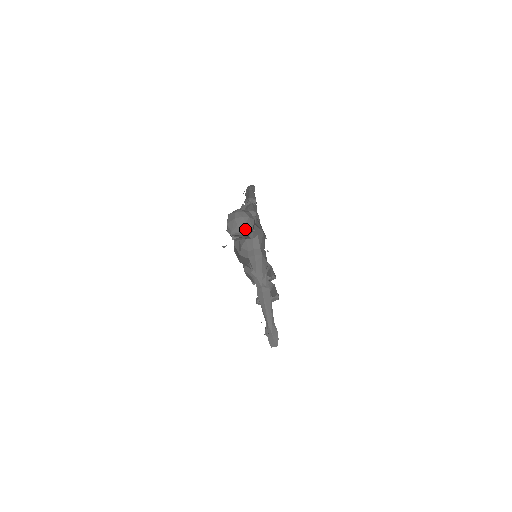
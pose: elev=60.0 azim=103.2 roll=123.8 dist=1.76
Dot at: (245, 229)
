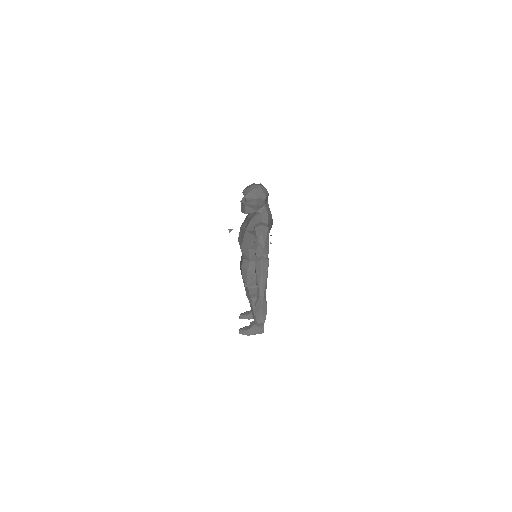
Dot at: (260, 194)
